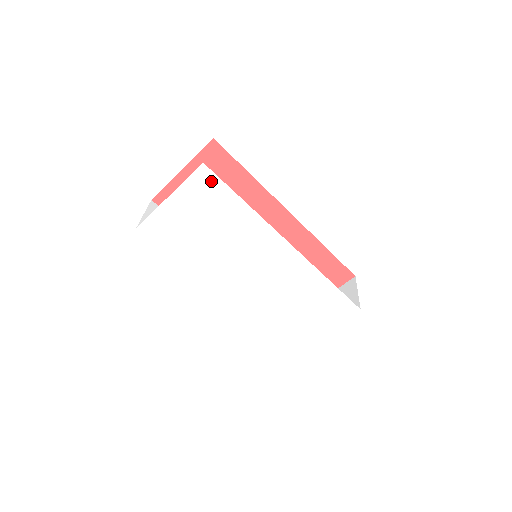
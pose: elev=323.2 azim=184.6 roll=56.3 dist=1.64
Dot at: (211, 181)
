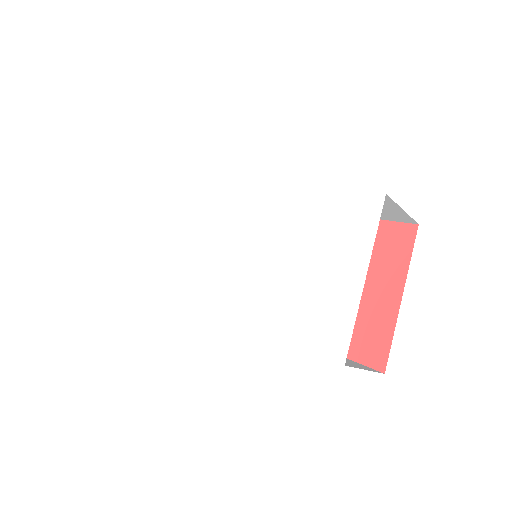
Dot at: (175, 184)
